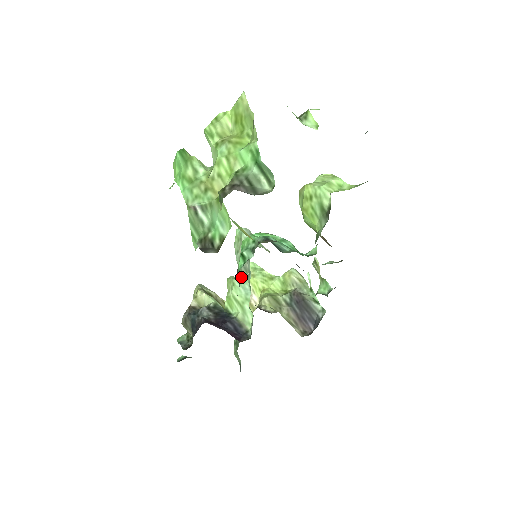
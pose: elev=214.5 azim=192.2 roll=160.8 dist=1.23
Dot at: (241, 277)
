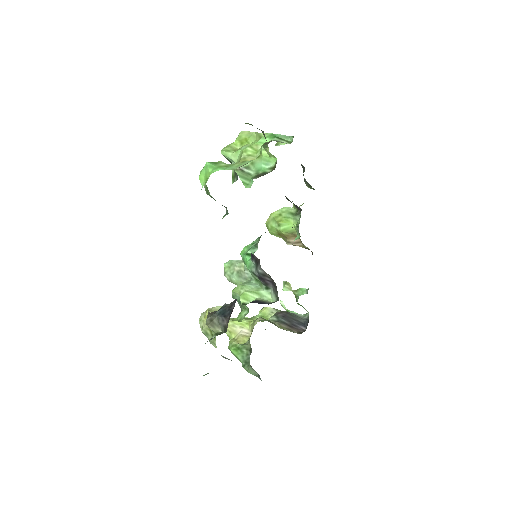
Dot at: (245, 282)
